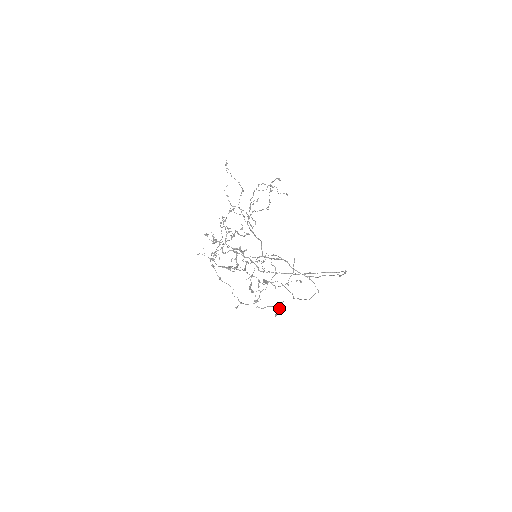
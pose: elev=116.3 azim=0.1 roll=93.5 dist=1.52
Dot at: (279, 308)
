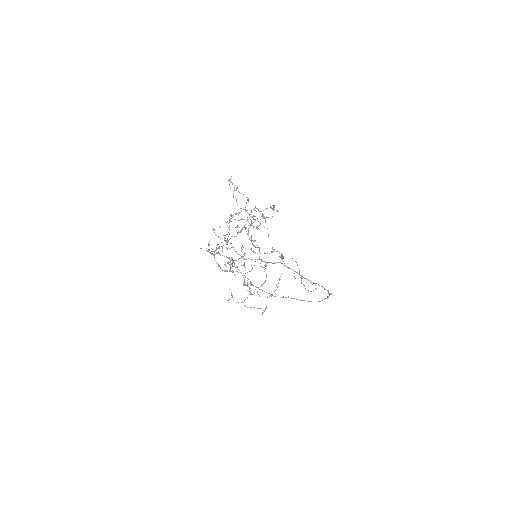
Dot at: (264, 310)
